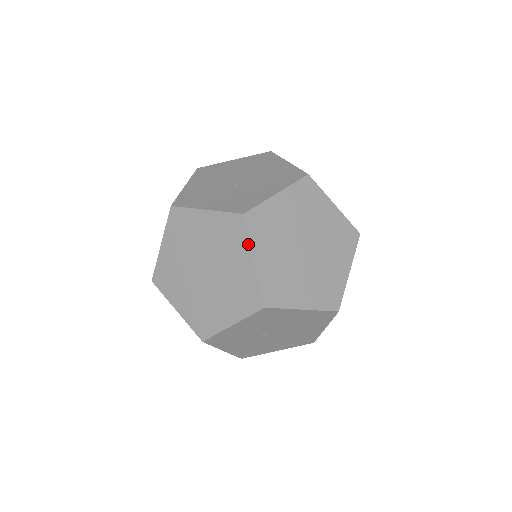
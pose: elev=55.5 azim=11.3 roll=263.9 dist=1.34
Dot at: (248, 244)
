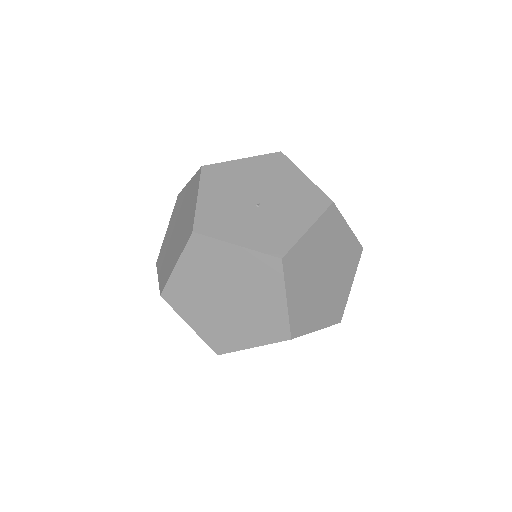
Dot at: (283, 286)
